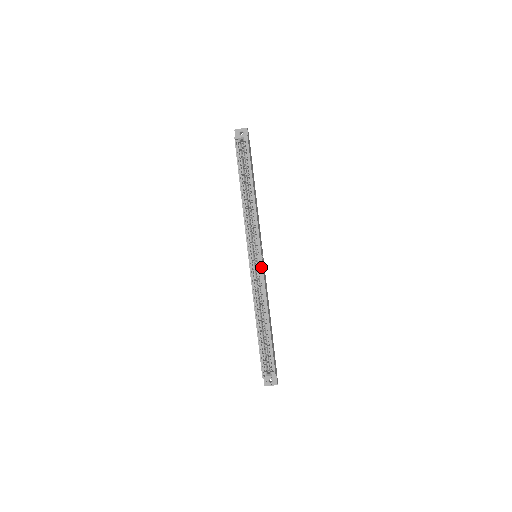
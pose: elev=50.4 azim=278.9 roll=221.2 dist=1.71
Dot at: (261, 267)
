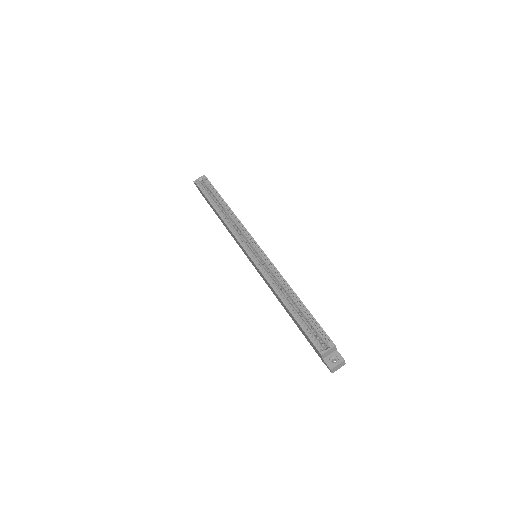
Dot at: (264, 256)
